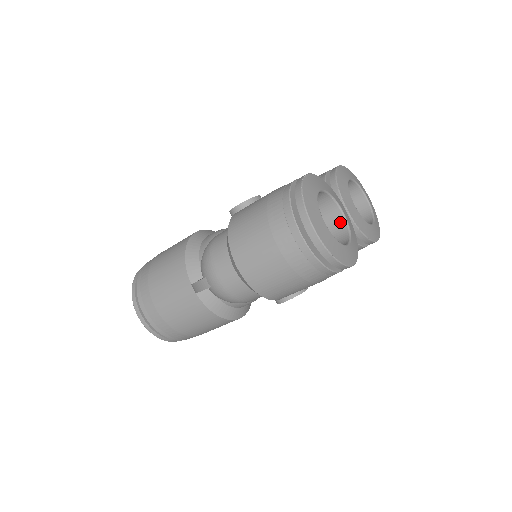
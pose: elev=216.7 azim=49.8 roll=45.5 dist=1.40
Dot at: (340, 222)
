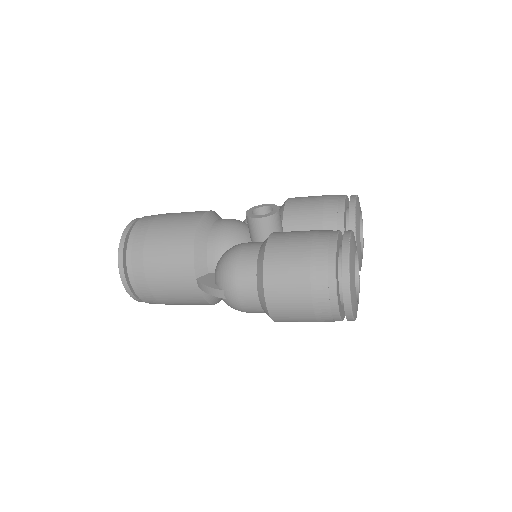
Dot at: occluded
